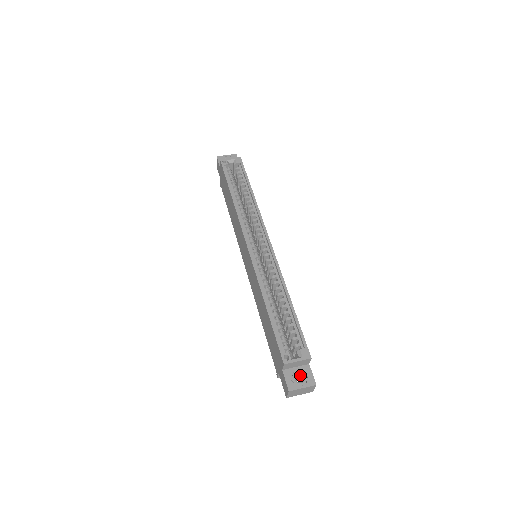
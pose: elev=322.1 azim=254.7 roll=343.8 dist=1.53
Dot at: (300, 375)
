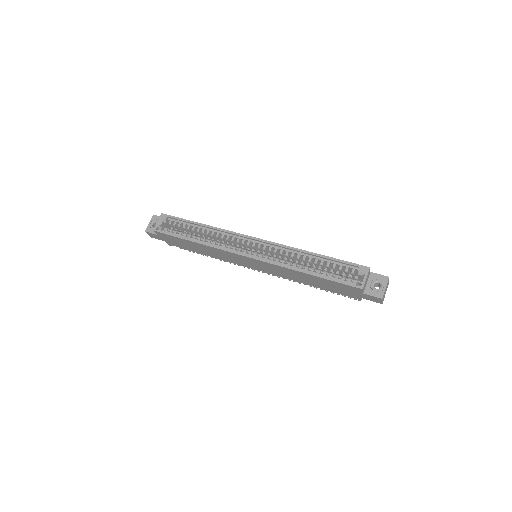
Dot at: (375, 284)
